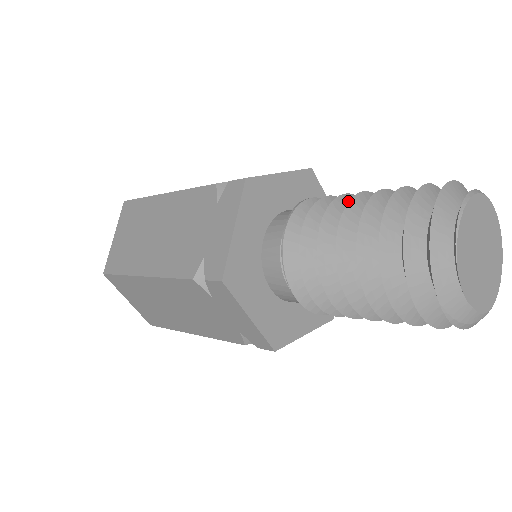
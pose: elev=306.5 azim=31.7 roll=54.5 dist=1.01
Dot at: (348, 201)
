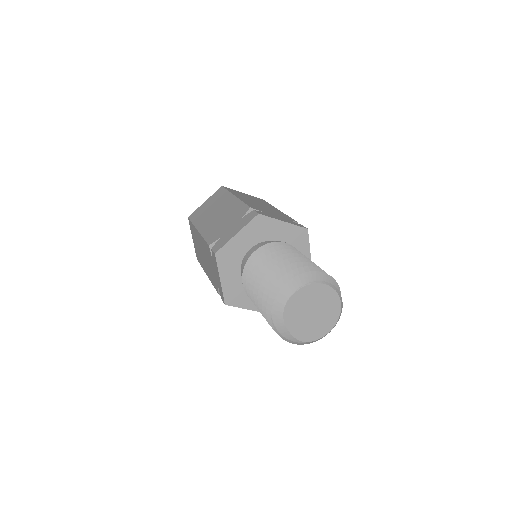
Dot at: occluded
